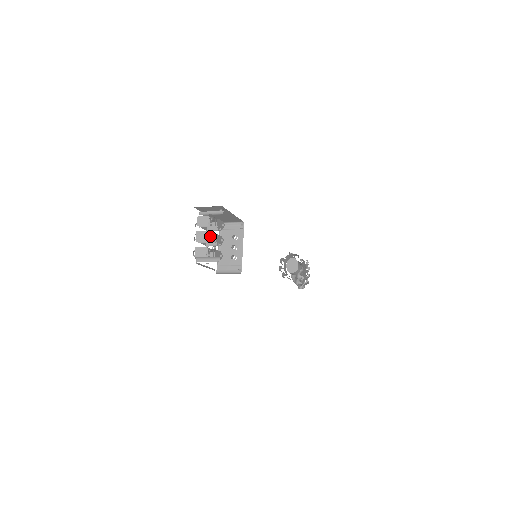
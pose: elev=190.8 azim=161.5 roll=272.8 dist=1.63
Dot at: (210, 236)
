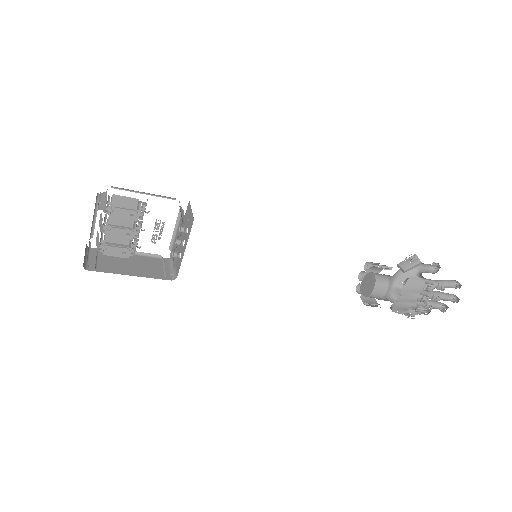
Dot at: (104, 226)
